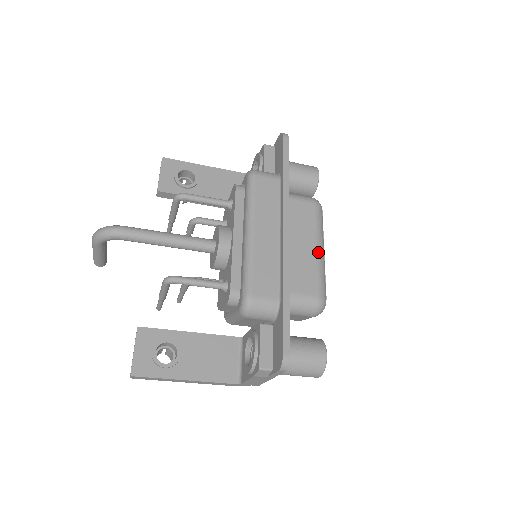
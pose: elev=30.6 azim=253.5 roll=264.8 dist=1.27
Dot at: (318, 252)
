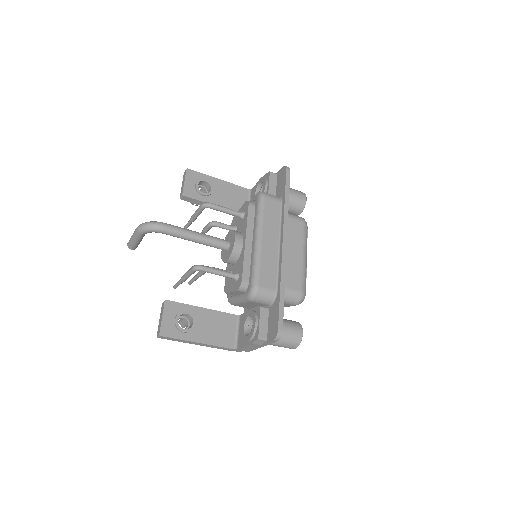
Dot at: (303, 259)
